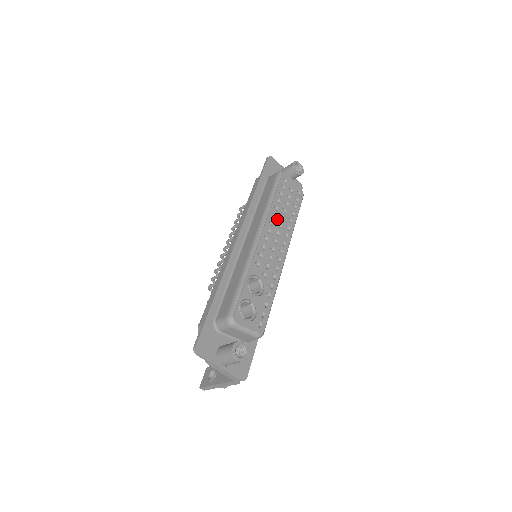
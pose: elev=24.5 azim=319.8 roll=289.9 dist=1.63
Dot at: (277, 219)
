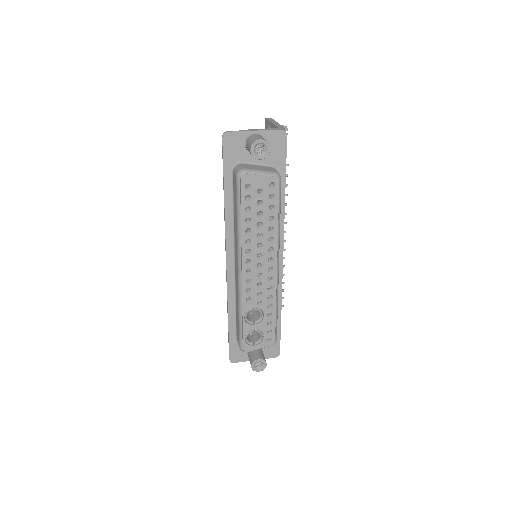
Dot at: (254, 242)
